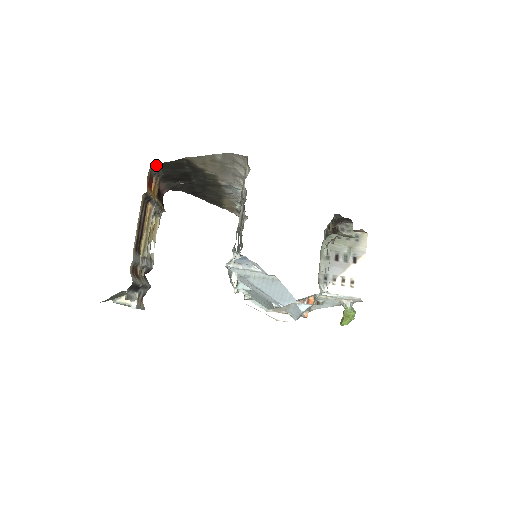
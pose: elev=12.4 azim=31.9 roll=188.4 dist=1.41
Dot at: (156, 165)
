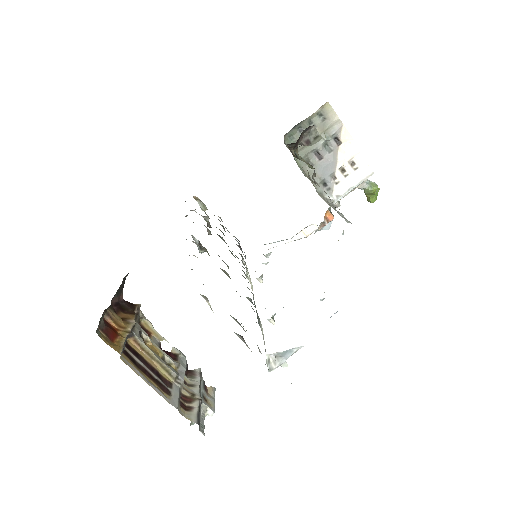
Dot at: occluded
